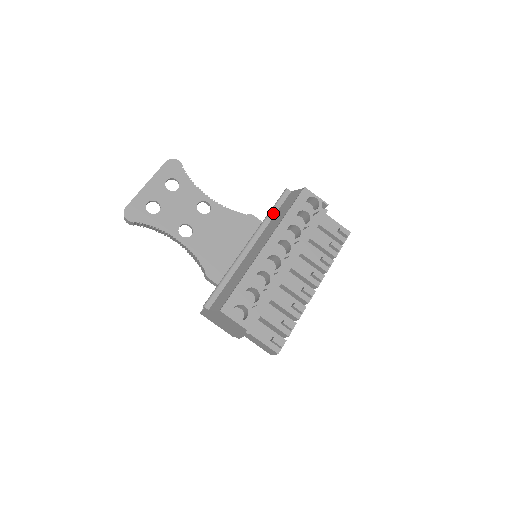
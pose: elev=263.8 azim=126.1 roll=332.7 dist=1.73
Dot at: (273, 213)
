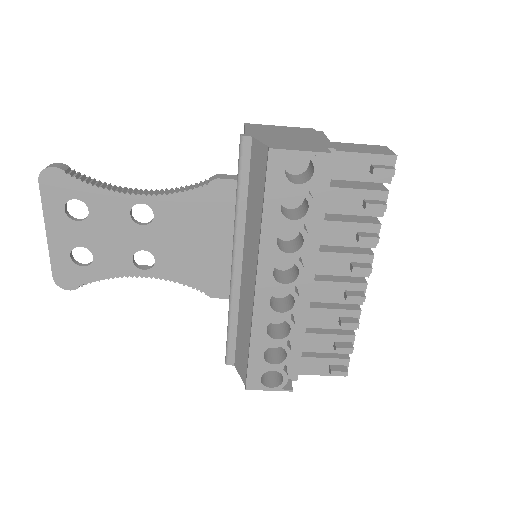
Dot at: (243, 197)
